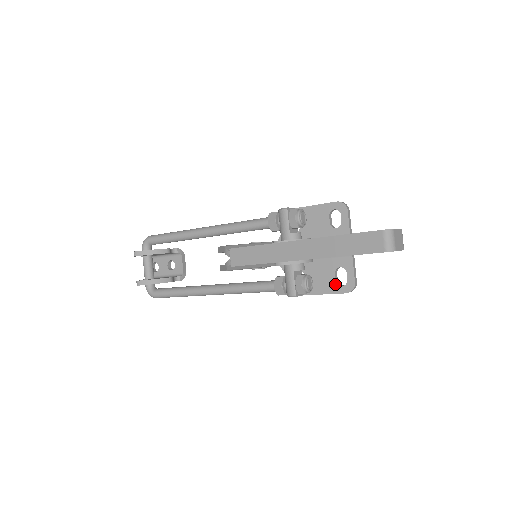
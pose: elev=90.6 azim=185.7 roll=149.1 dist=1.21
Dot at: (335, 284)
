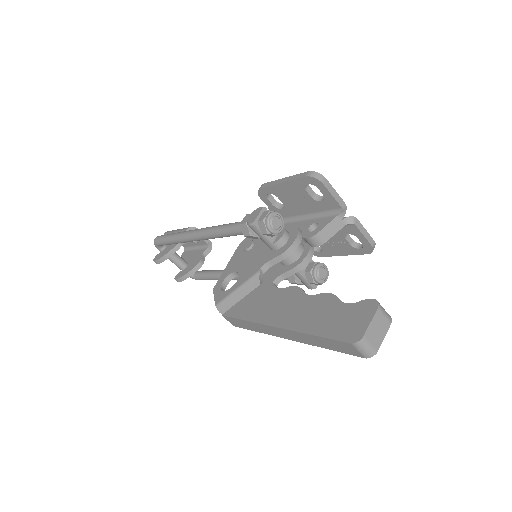
Dot at: (351, 248)
